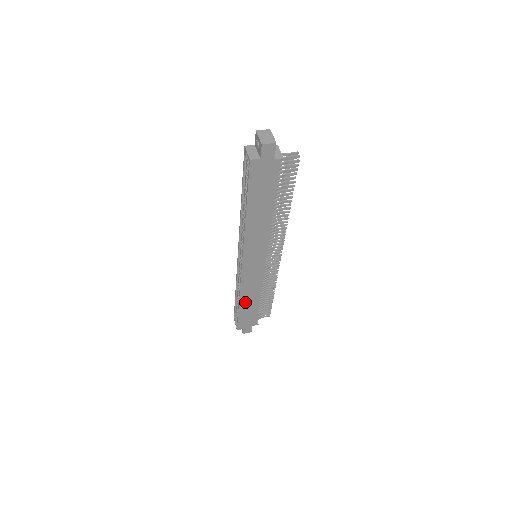
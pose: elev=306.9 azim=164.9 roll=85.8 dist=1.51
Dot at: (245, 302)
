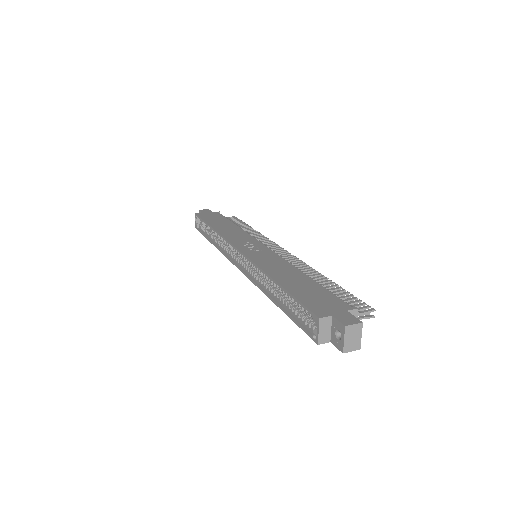
Dot at: occluded
